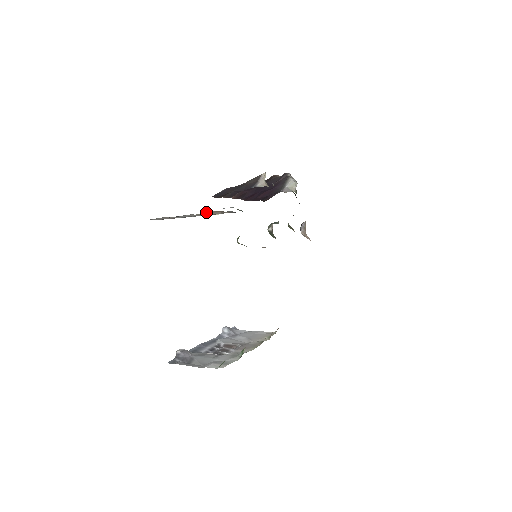
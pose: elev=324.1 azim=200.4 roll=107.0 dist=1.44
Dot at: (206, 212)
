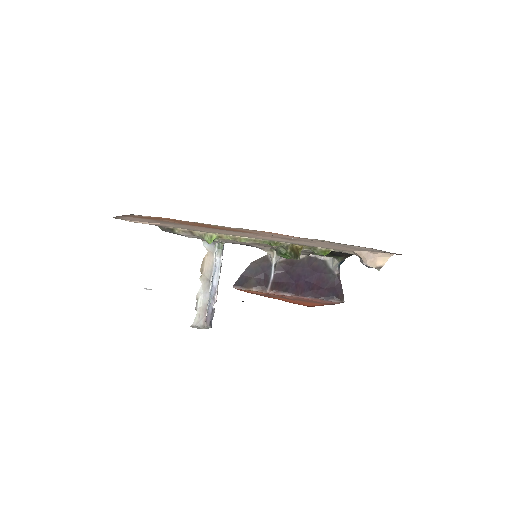
Dot at: (201, 267)
